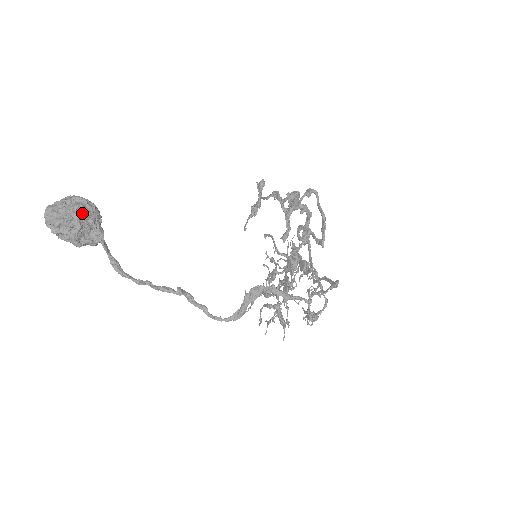
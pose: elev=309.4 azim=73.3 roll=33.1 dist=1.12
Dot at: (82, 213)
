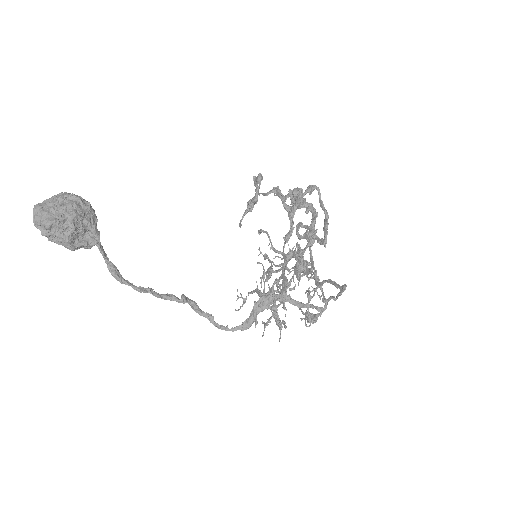
Dot at: (76, 213)
